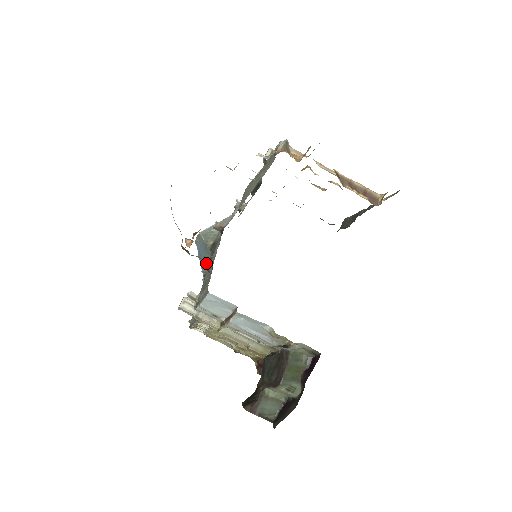
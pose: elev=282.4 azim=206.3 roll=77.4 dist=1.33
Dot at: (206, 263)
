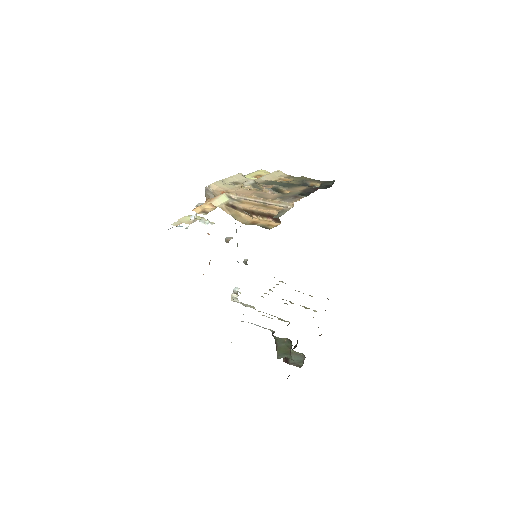
Dot at: occluded
